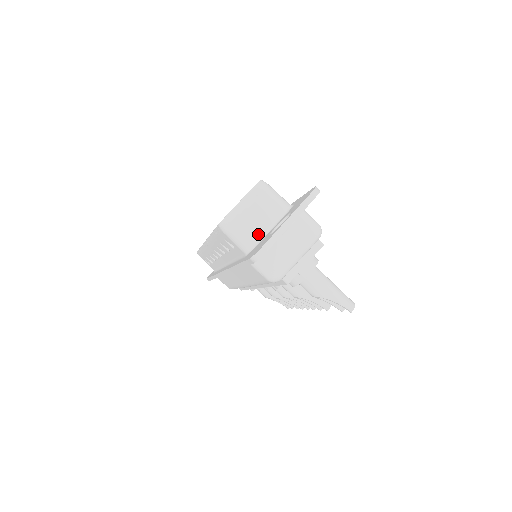
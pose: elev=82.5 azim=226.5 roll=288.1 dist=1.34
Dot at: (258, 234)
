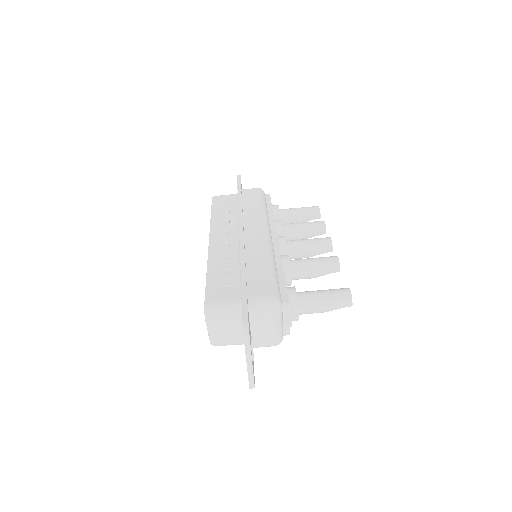
Dot at: (240, 338)
